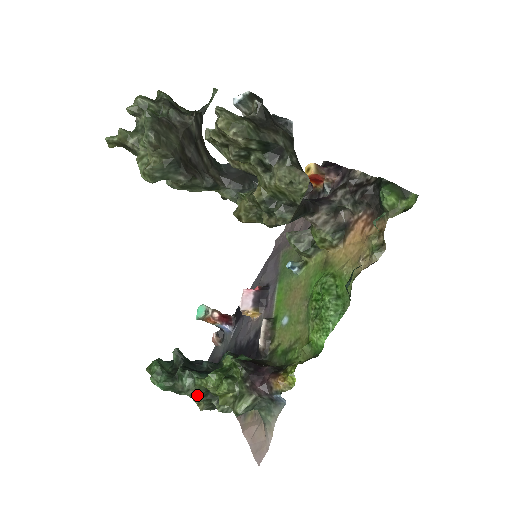
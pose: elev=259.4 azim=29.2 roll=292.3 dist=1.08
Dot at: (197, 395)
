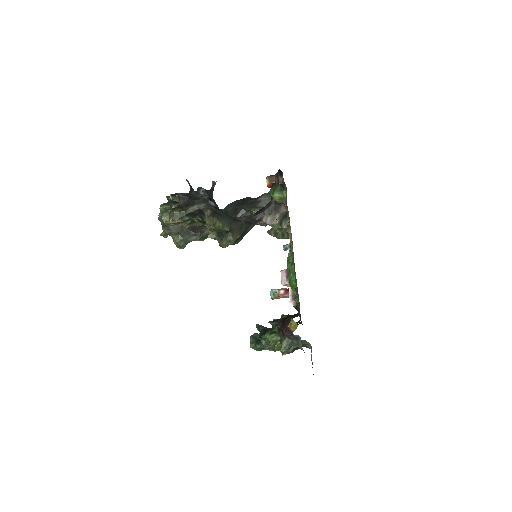
Dot at: (271, 348)
